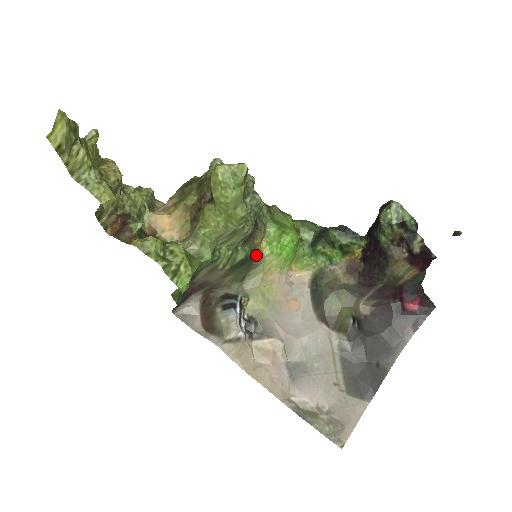
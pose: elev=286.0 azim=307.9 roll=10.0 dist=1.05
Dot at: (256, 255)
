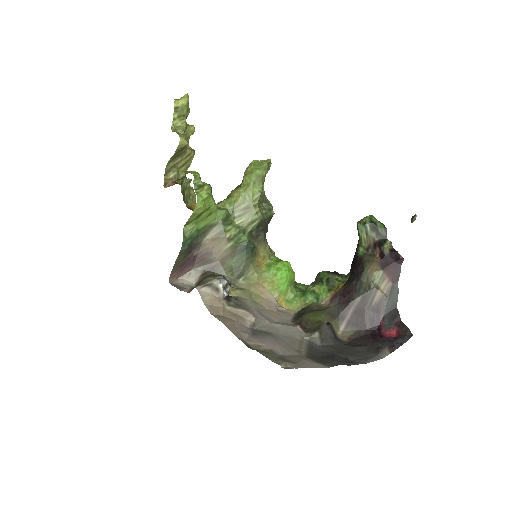
Dot at: (256, 263)
